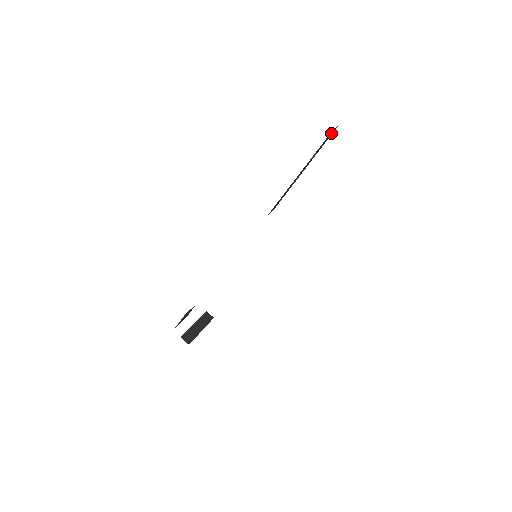
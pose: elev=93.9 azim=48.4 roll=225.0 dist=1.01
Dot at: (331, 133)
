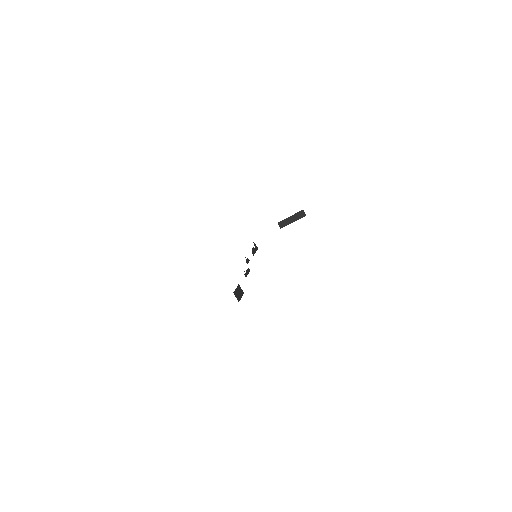
Dot at: occluded
